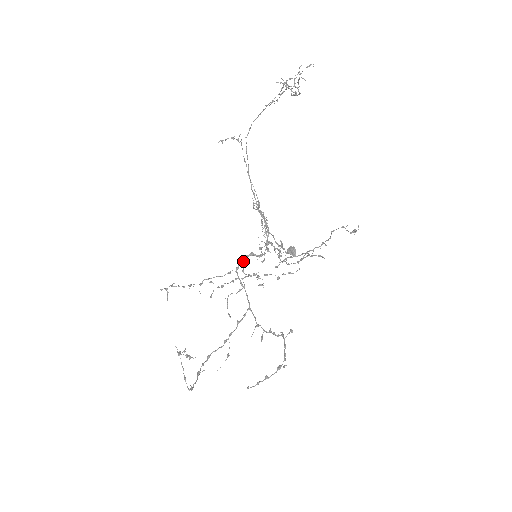
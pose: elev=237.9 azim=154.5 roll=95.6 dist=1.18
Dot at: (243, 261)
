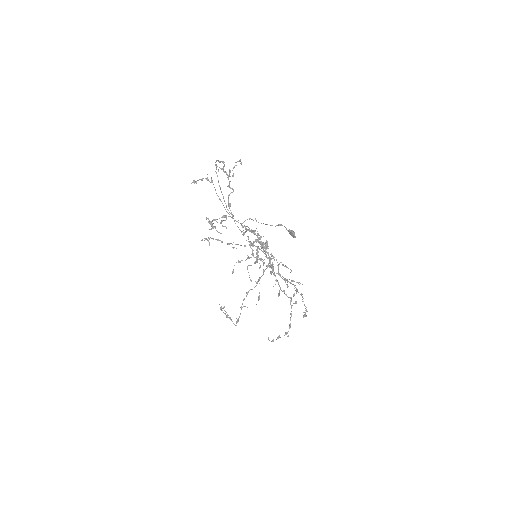
Dot at: (251, 245)
